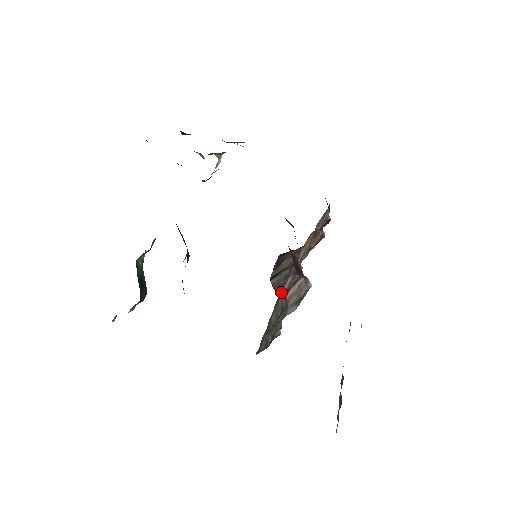
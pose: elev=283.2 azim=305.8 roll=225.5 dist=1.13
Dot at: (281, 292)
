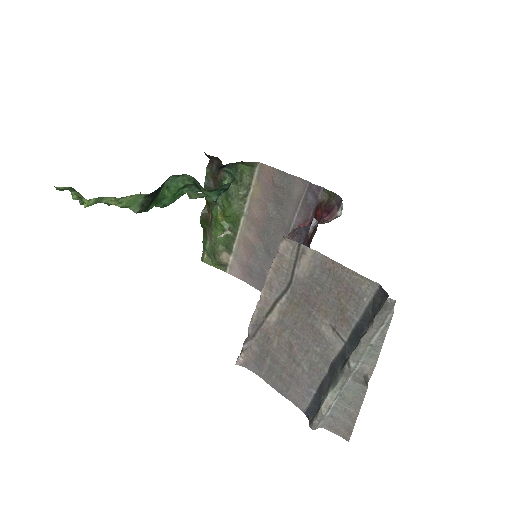
Dot at: (308, 225)
